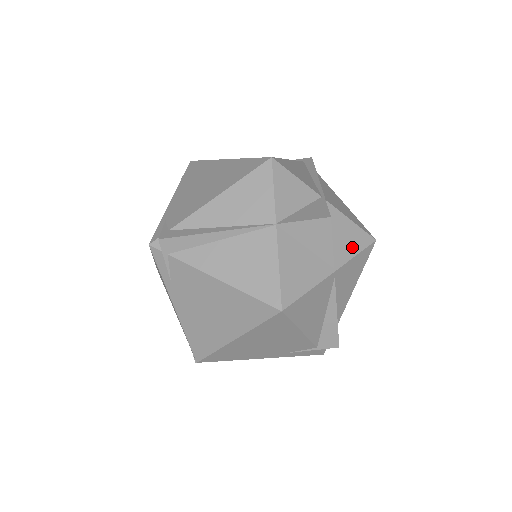
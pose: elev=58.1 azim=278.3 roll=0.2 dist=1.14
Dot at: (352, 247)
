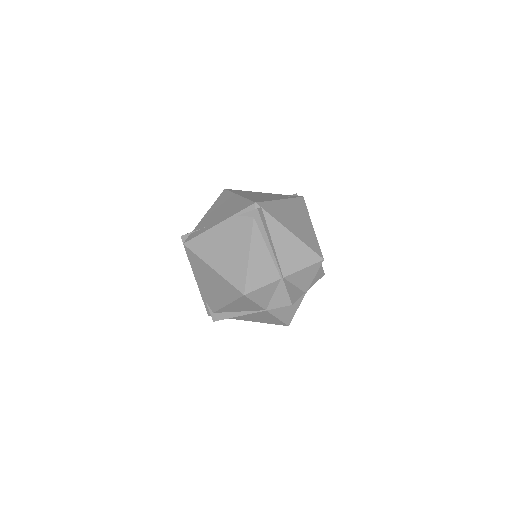
Dot at: (310, 277)
